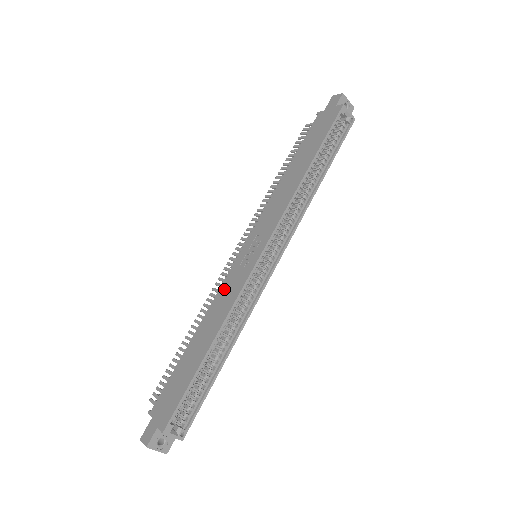
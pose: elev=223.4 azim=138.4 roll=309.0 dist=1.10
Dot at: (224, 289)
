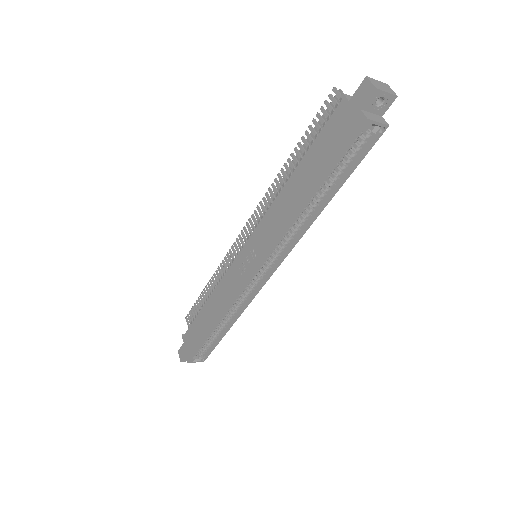
Dot at: (227, 280)
